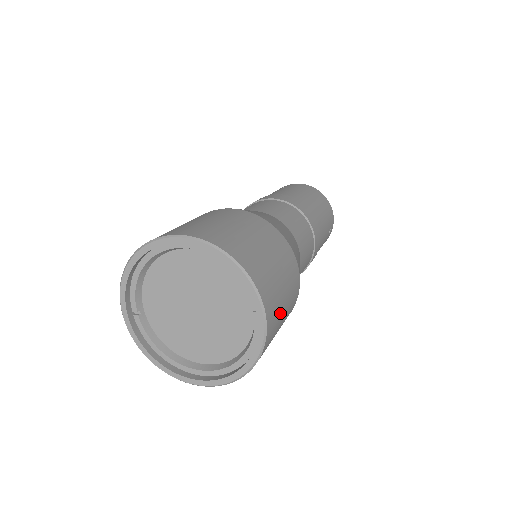
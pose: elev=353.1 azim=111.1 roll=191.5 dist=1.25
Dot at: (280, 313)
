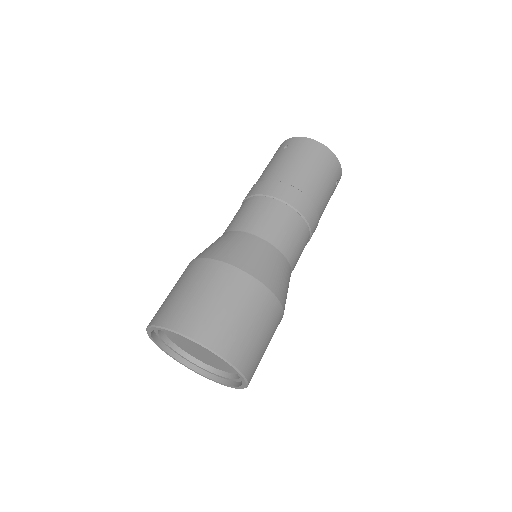
Dot at: (260, 352)
